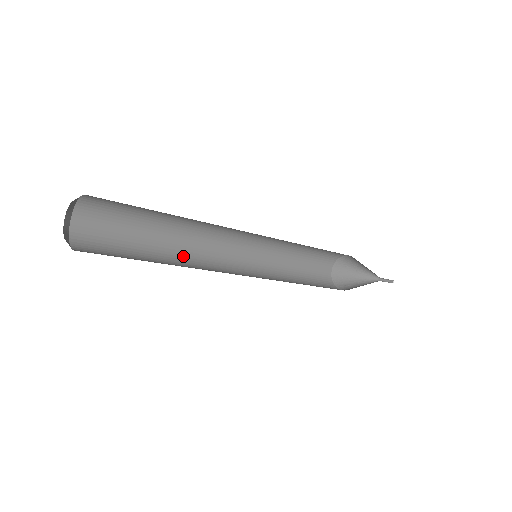
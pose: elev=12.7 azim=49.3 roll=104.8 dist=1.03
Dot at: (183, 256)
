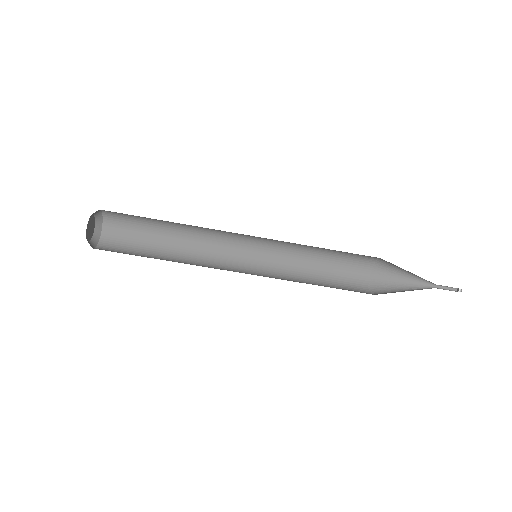
Dot at: occluded
